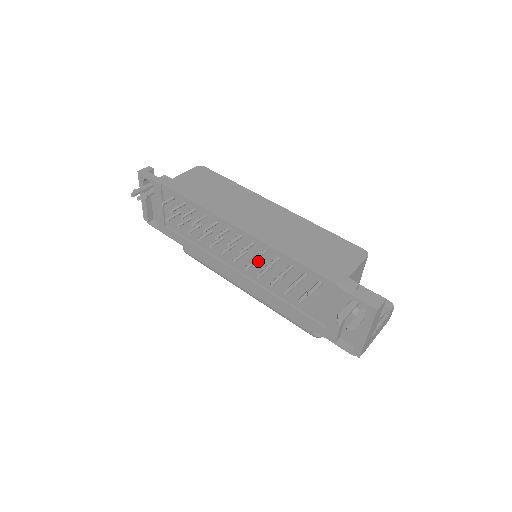
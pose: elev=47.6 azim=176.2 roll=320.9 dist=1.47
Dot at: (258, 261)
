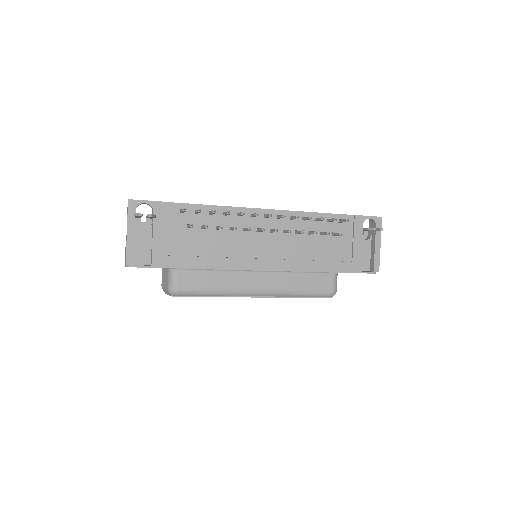
Dot at: (285, 233)
